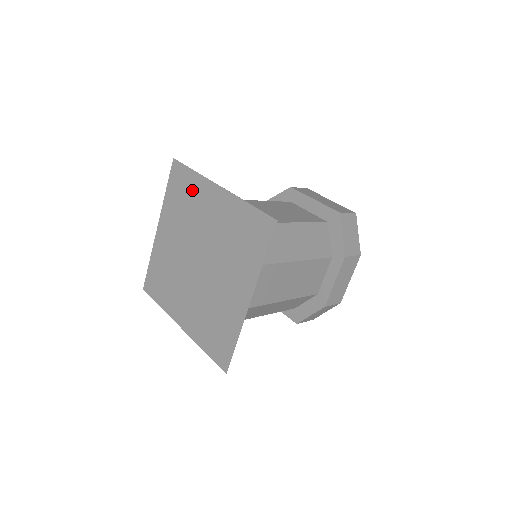
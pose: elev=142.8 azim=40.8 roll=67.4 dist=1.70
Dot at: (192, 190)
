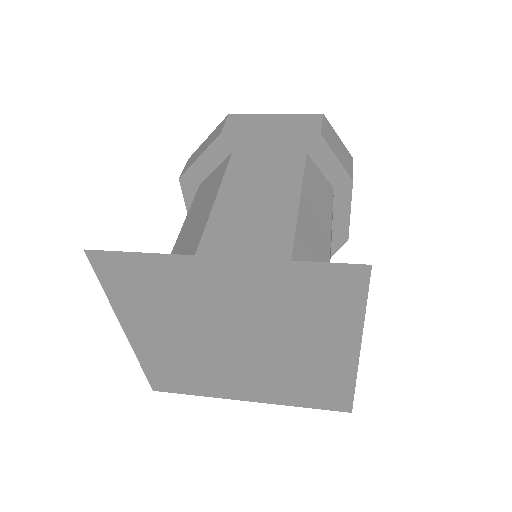
Dot at: (162, 277)
